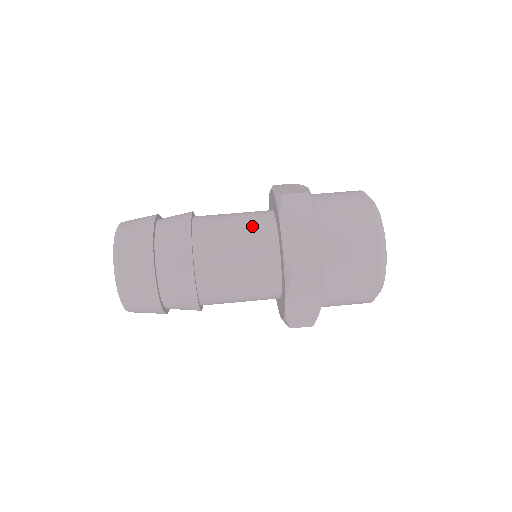
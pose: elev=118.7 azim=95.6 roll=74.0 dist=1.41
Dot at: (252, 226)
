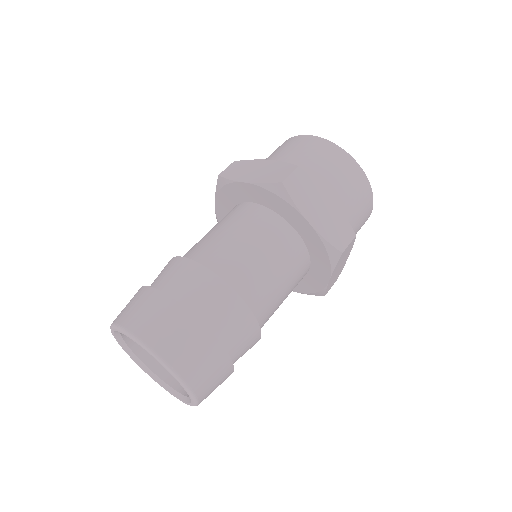
Dot at: (262, 231)
